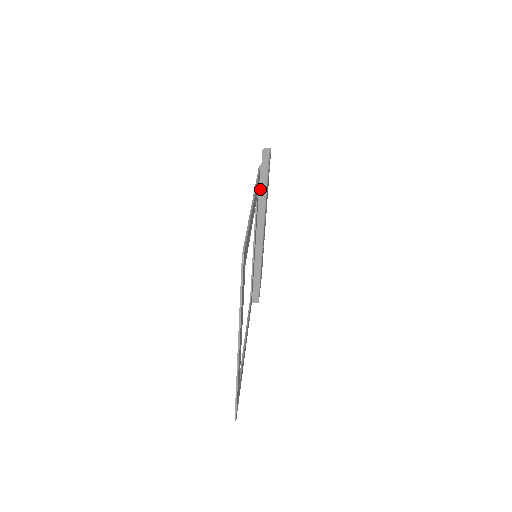
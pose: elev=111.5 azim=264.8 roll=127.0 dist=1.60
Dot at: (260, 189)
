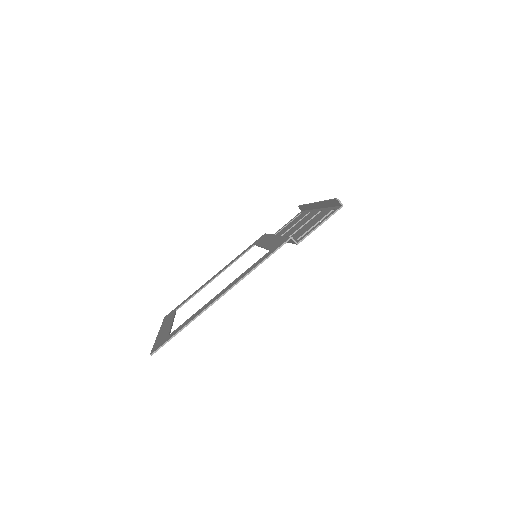
Dot at: occluded
